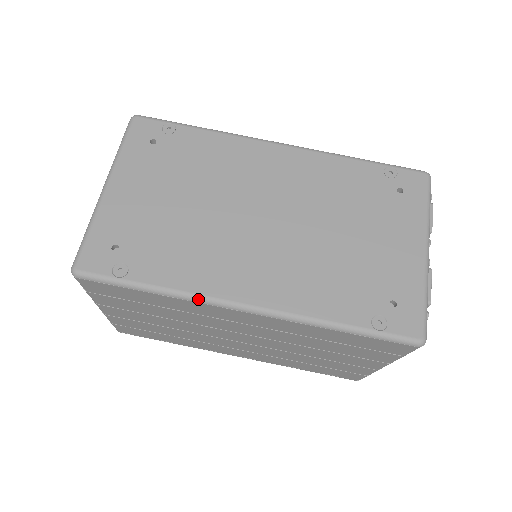
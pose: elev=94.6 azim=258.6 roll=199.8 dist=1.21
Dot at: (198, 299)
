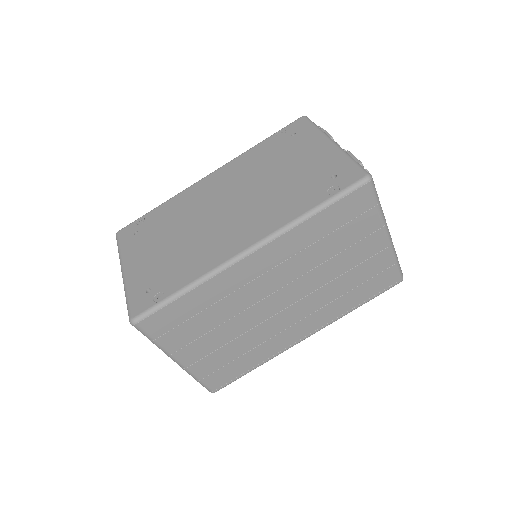
Dot at: (216, 271)
